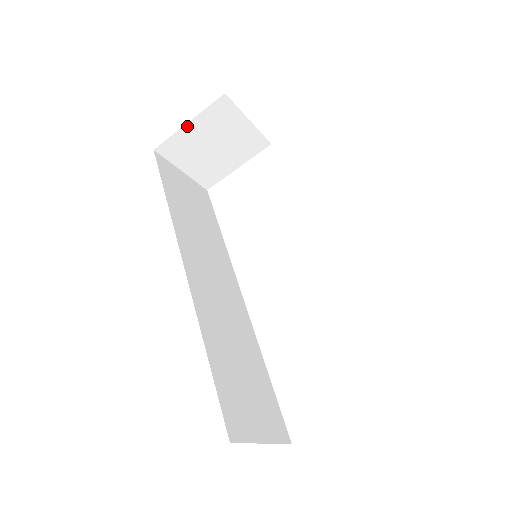
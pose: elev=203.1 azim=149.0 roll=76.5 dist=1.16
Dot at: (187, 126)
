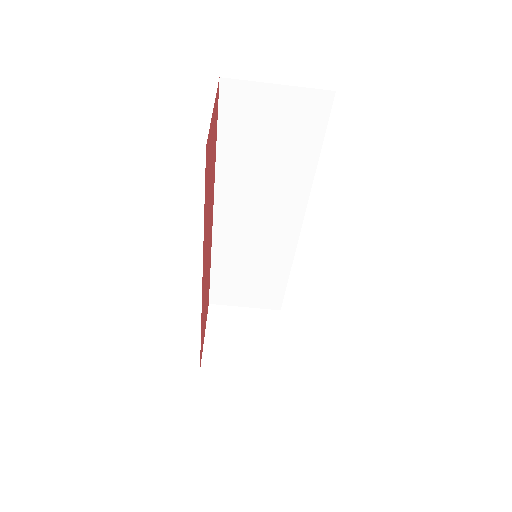
Dot at: (207, 339)
